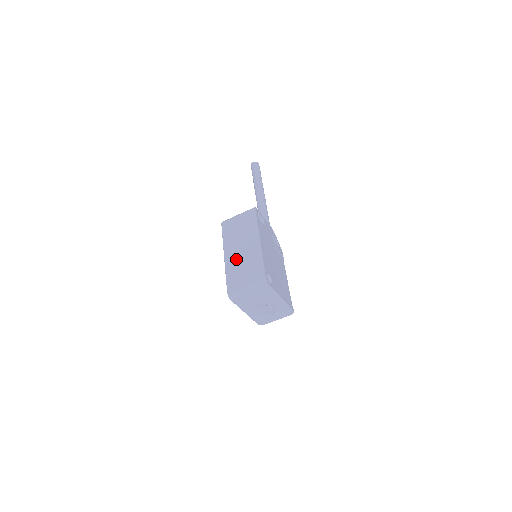
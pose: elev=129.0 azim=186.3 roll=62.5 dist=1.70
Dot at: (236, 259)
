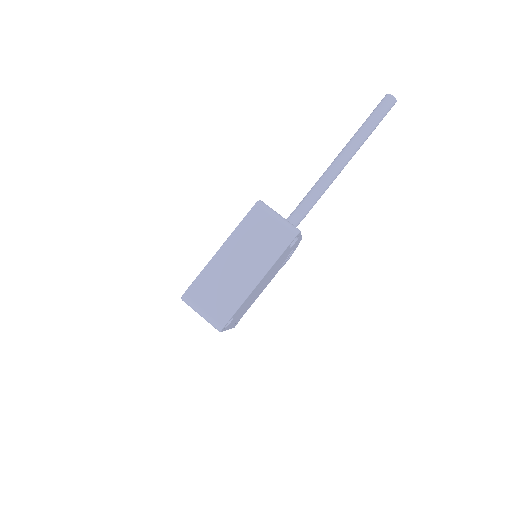
Dot at: (224, 270)
